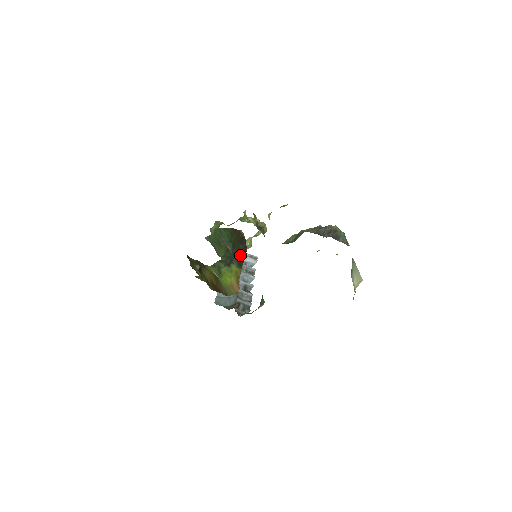
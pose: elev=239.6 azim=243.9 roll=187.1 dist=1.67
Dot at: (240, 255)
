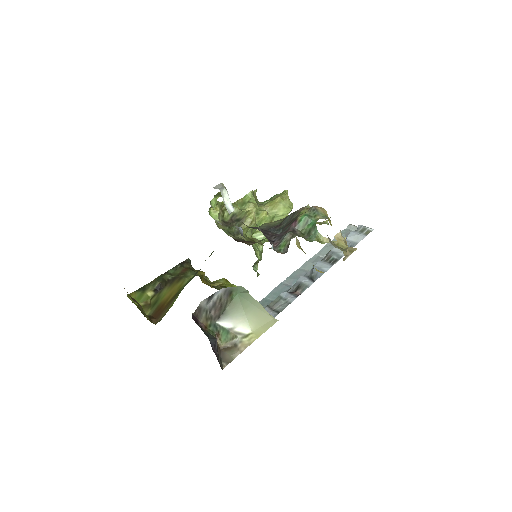
Dot at: occluded
